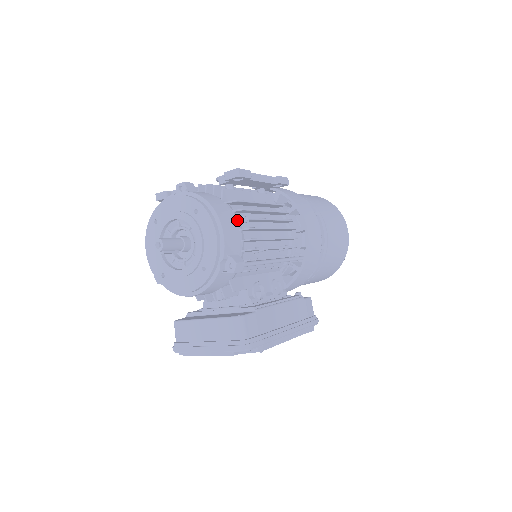
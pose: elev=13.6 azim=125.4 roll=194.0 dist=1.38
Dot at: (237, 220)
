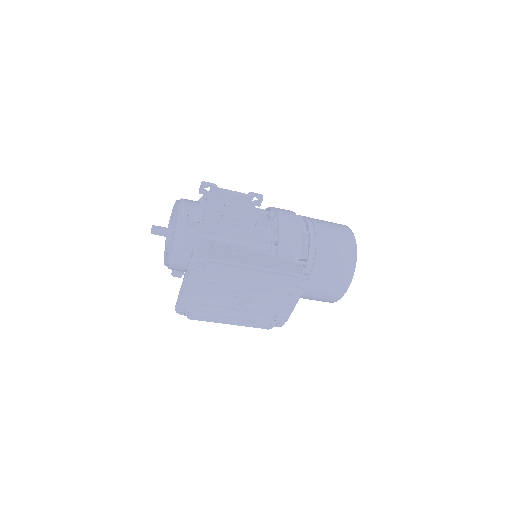
Dot at: (200, 202)
